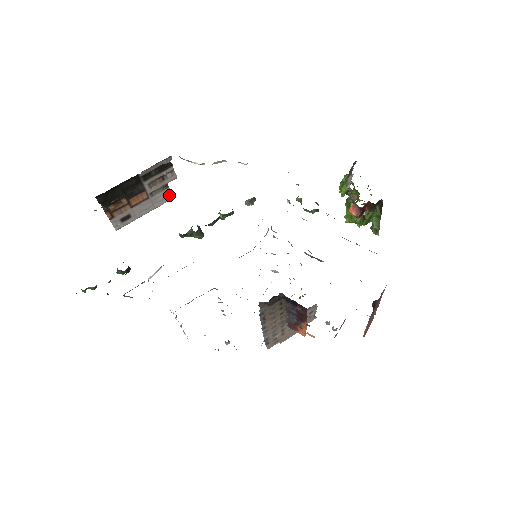
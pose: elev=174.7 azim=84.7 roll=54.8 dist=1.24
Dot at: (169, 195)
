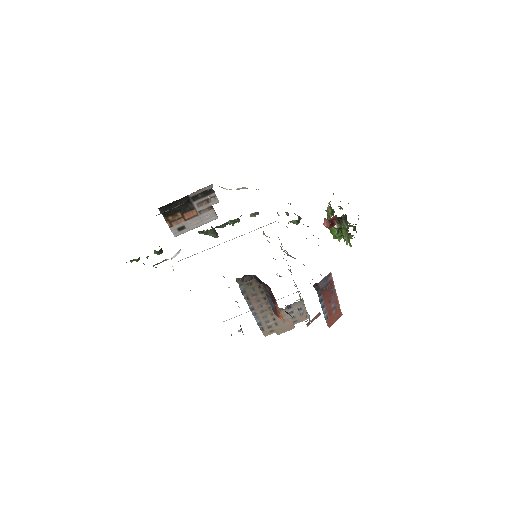
Dot at: (214, 215)
